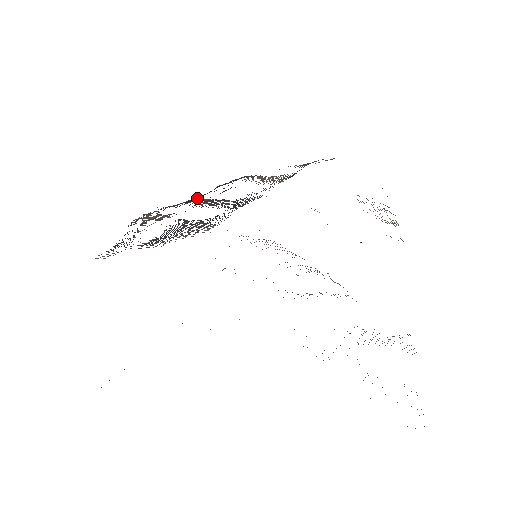
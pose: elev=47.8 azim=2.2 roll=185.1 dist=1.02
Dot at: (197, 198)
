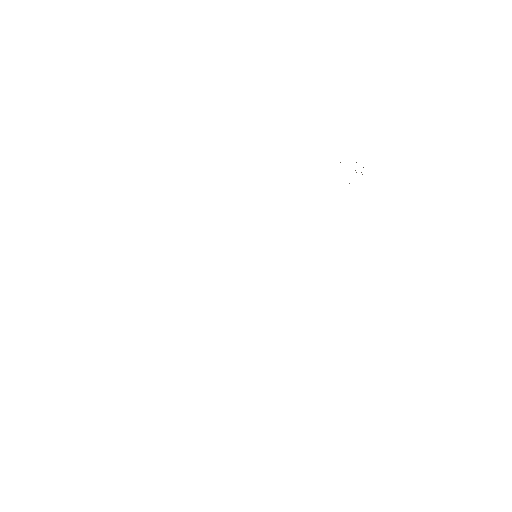
Dot at: occluded
